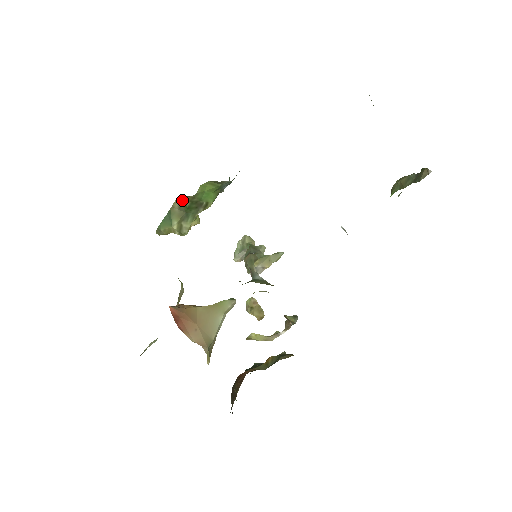
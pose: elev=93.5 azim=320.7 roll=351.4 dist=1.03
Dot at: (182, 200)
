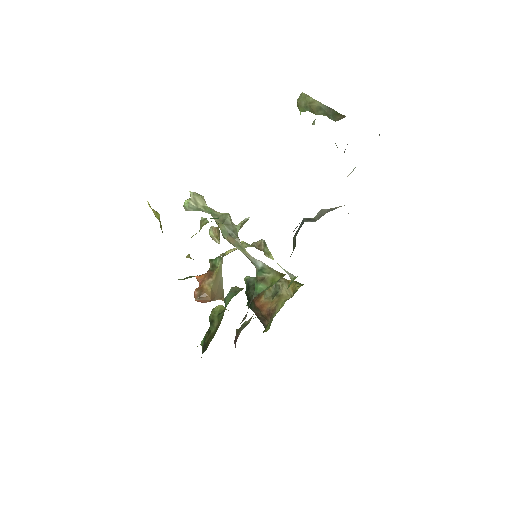
Dot at: occluded
